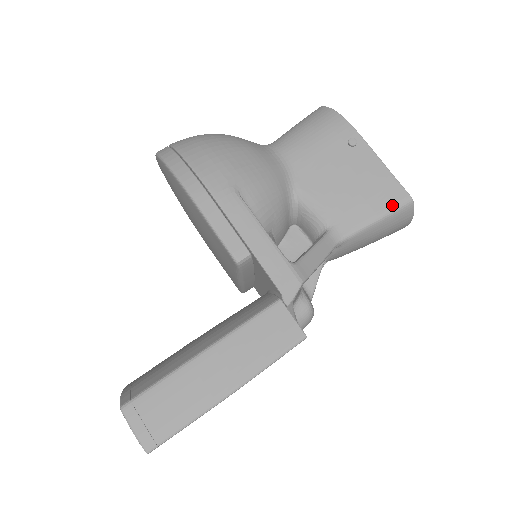
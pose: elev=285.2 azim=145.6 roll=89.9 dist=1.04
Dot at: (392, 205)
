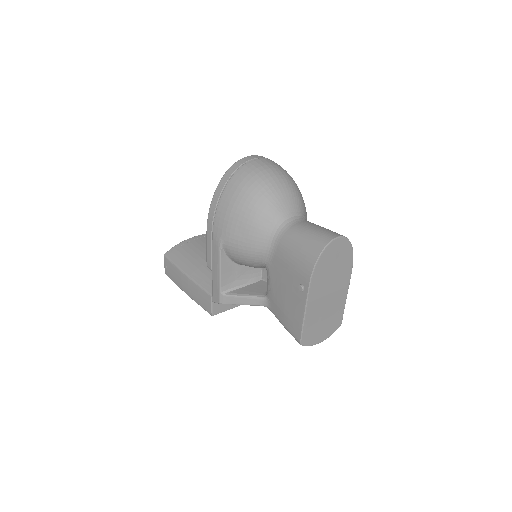
Dot at: (291, 332)
